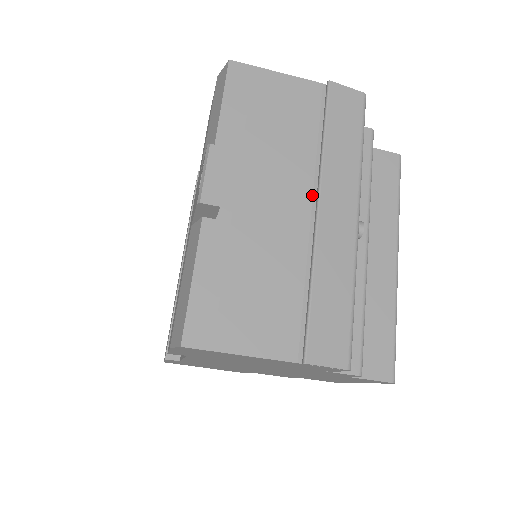
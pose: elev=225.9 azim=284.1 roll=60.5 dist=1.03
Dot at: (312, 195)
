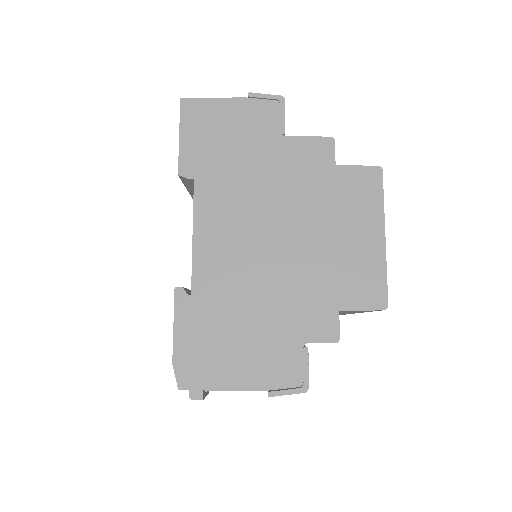
Dot at: occluded
